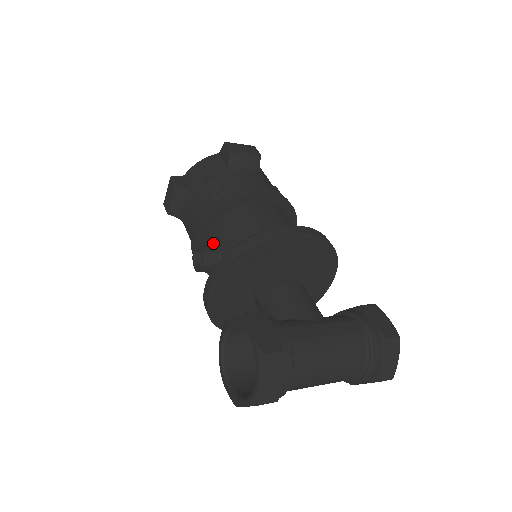
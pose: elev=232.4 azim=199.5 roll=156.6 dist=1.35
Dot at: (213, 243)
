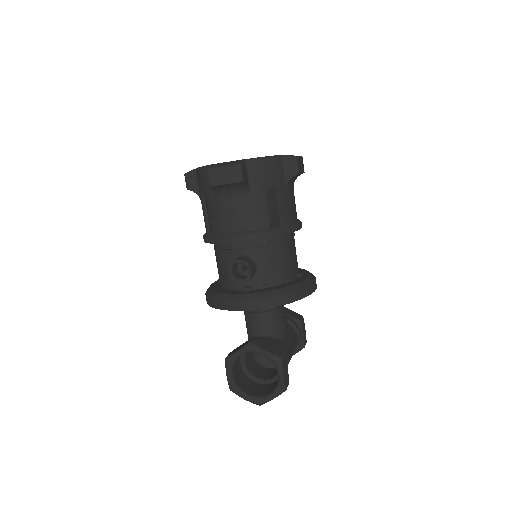
Dot at: (250, 256)
